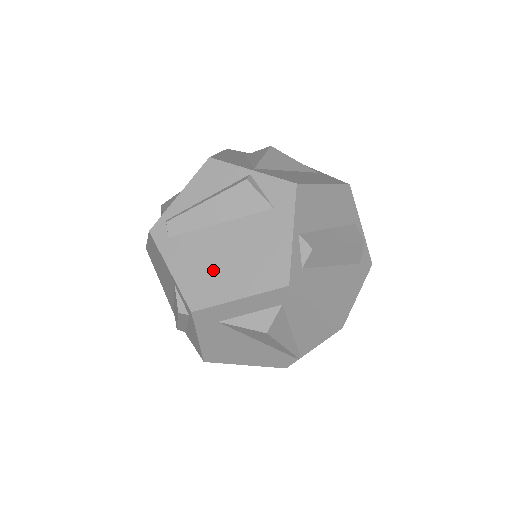
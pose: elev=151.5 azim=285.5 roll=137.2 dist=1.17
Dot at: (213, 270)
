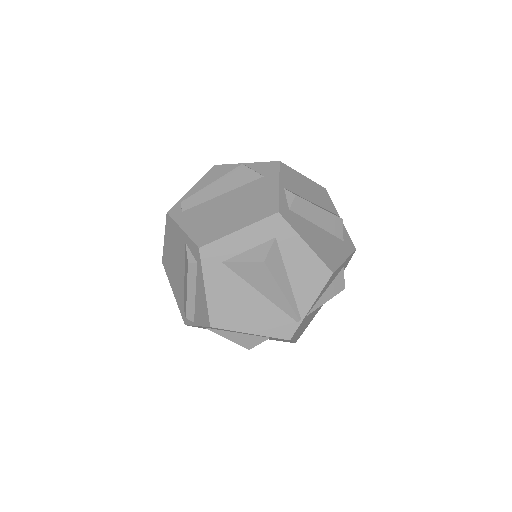
Dot at: (217, 219)
